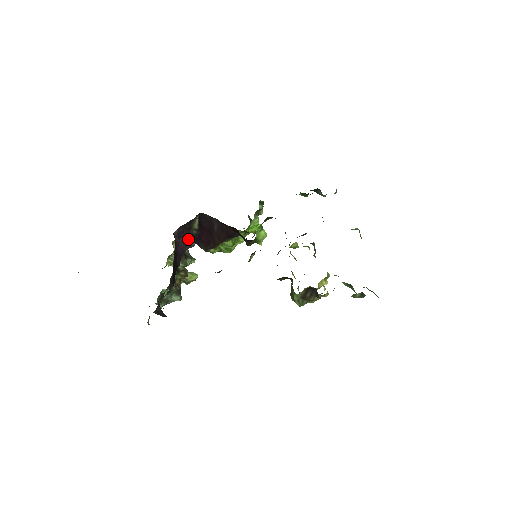
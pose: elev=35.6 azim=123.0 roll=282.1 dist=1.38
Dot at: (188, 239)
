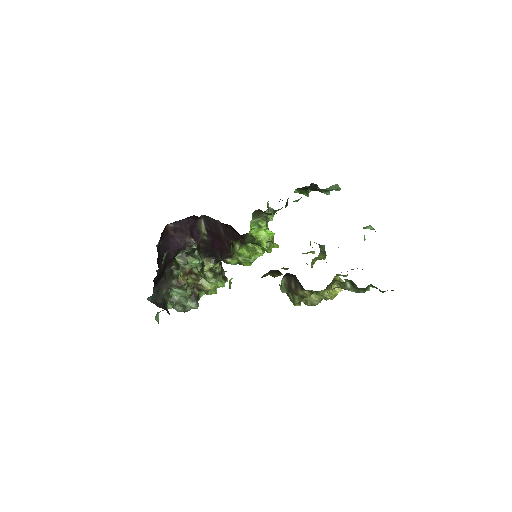
Dot at: (187, 236)
